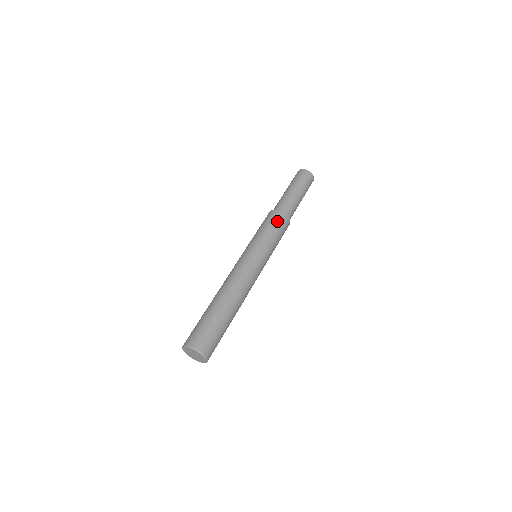
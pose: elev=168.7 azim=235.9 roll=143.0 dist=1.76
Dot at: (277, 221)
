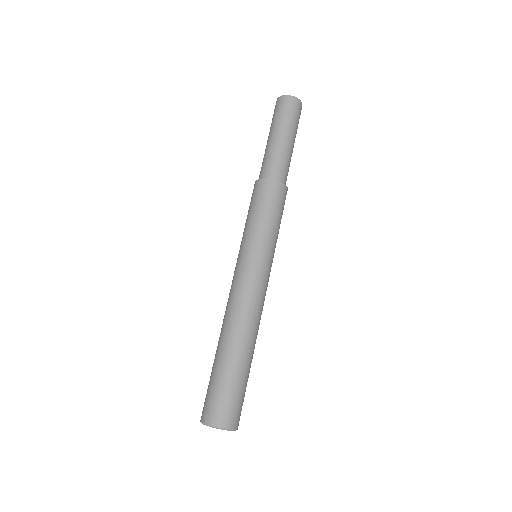
Dot at: (275, 199)
